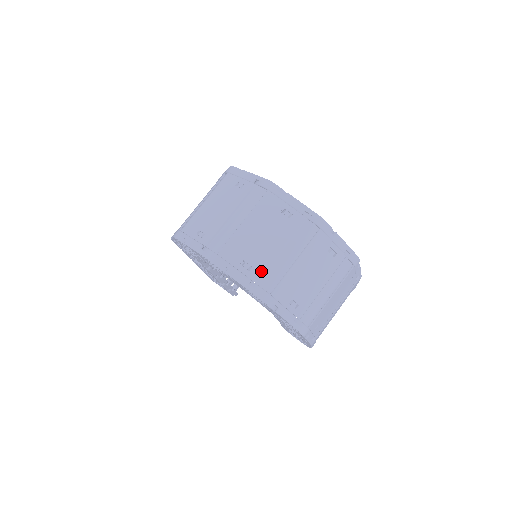
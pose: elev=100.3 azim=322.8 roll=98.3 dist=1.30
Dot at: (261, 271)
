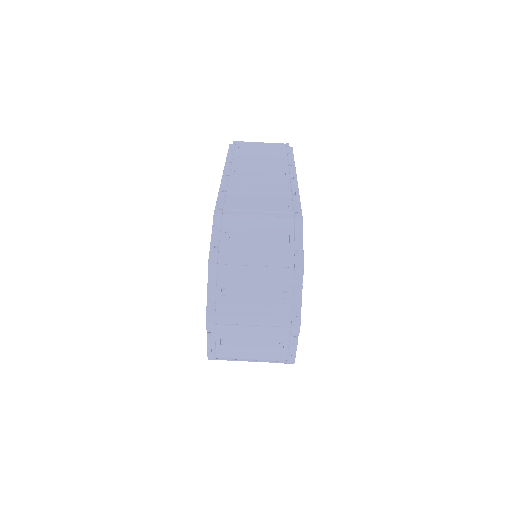
Dot at: (227, 351)
